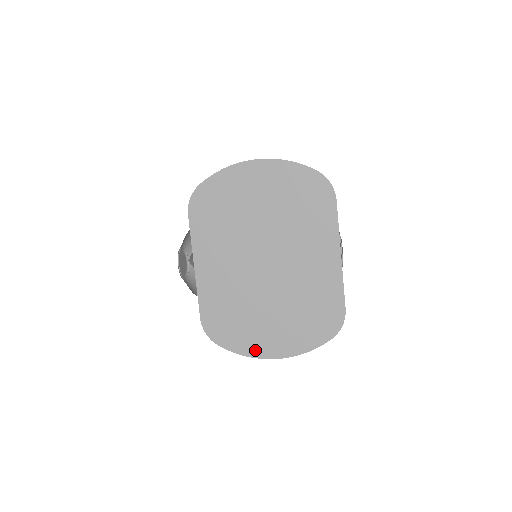
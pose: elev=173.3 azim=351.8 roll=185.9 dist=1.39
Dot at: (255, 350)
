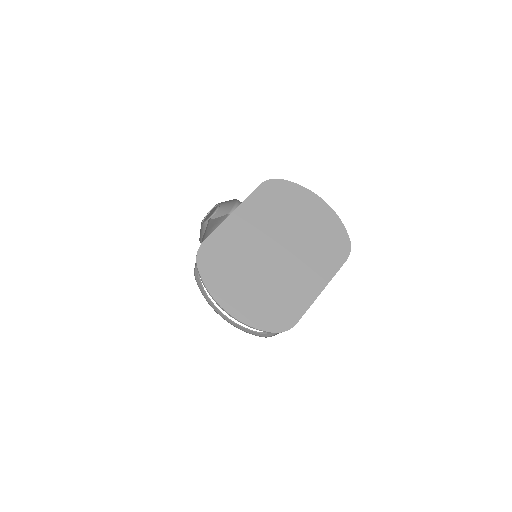
Dot at: (218, 292)
